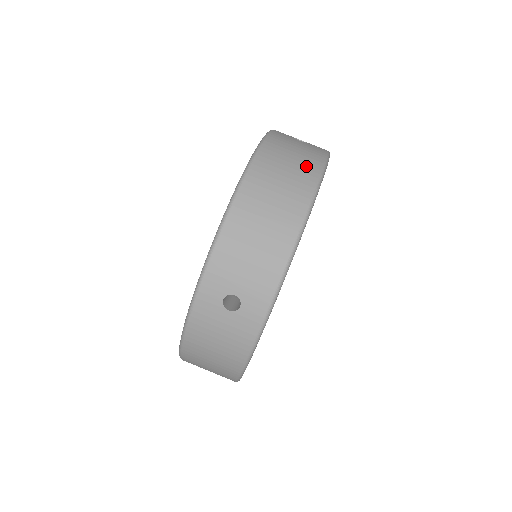
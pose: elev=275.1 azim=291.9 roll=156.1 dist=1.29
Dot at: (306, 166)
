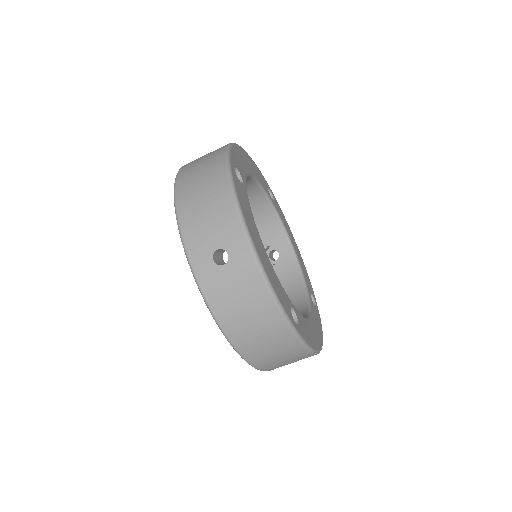
Dot at: (263, 312)
